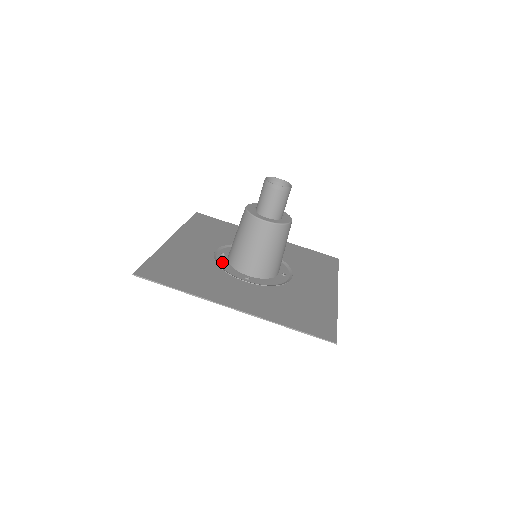
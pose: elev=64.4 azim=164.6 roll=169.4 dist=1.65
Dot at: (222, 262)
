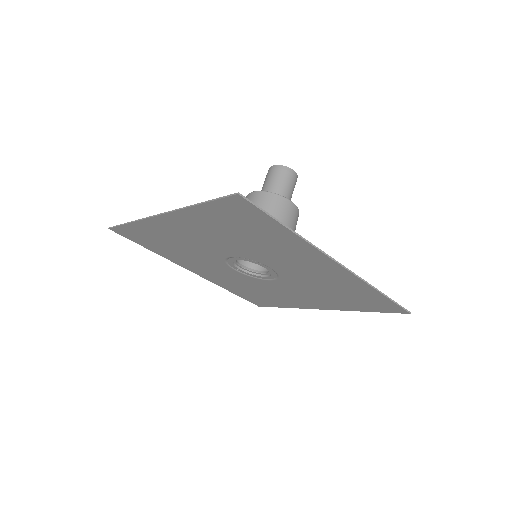
Dot at: (239, 250)
